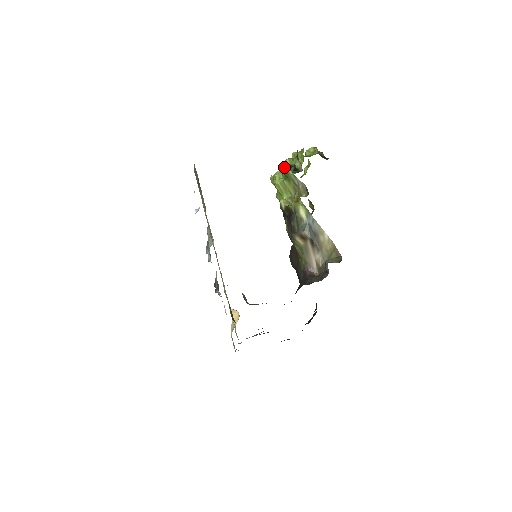
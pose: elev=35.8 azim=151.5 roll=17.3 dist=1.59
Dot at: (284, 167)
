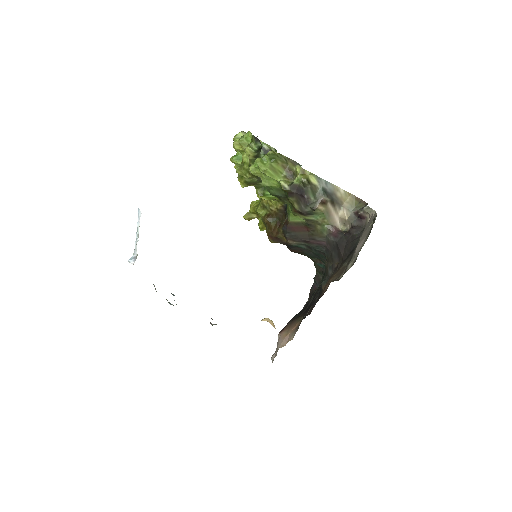
Dot at: (250, 155)
